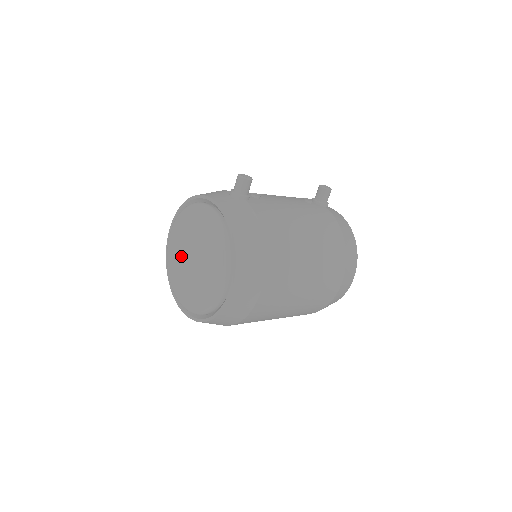
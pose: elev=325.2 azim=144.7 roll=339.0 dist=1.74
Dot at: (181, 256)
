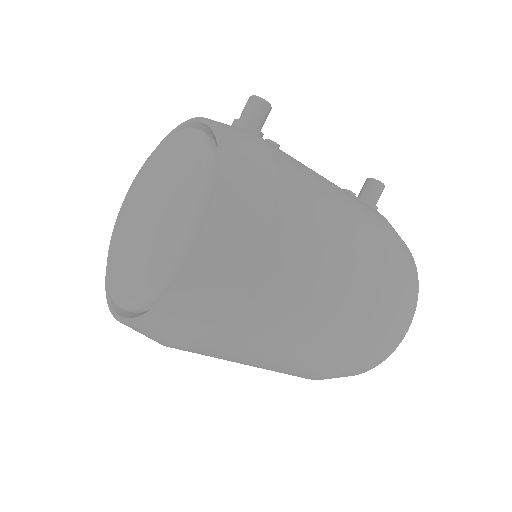
Dot at: (131, 212)
